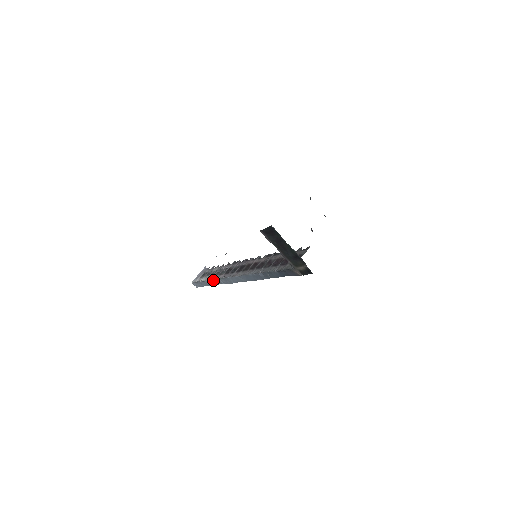
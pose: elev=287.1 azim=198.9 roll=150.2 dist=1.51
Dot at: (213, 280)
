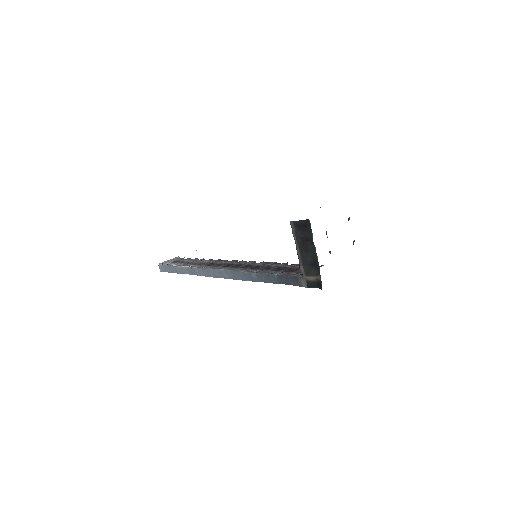
Dot at: (188, 267)
